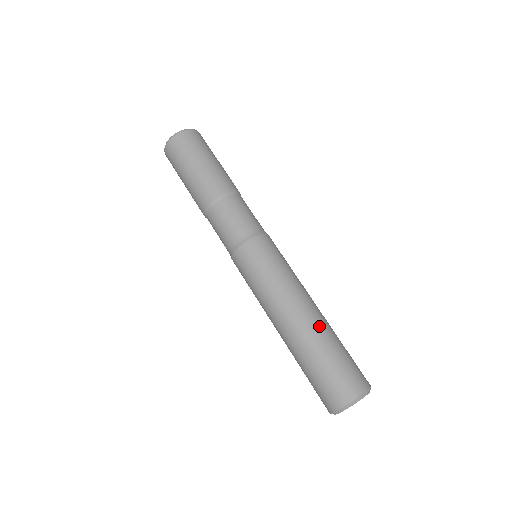
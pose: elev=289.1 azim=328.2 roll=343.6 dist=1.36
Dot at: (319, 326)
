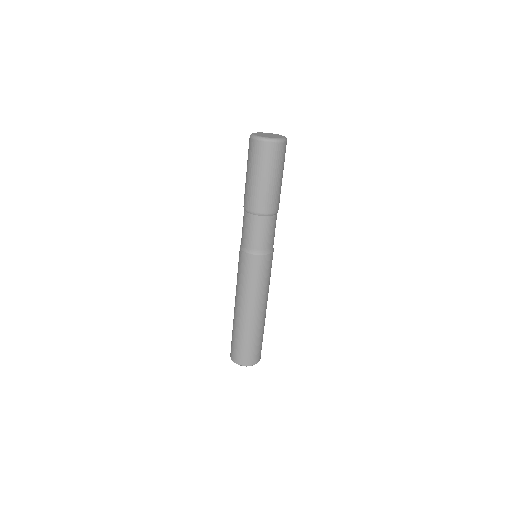
Dot at: (264, 322)
